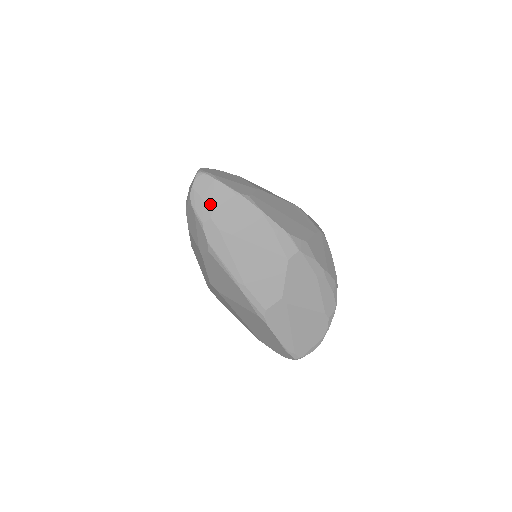
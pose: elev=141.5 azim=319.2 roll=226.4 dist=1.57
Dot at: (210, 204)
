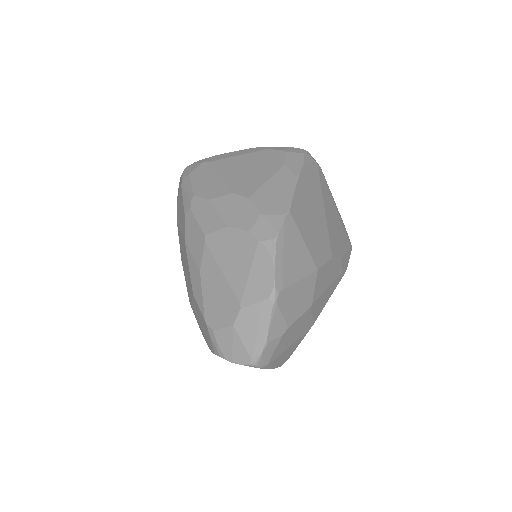
Dot at: occluded
